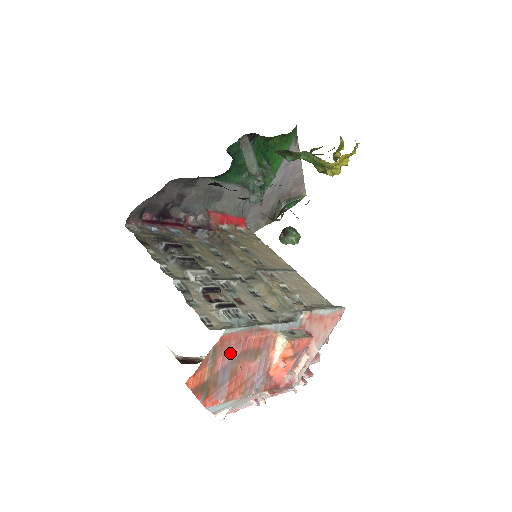
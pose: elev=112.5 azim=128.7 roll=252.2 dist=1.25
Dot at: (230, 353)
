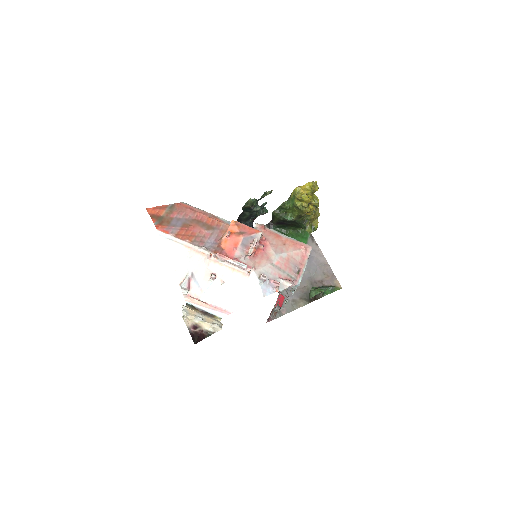
Dot at: (185, 215)
